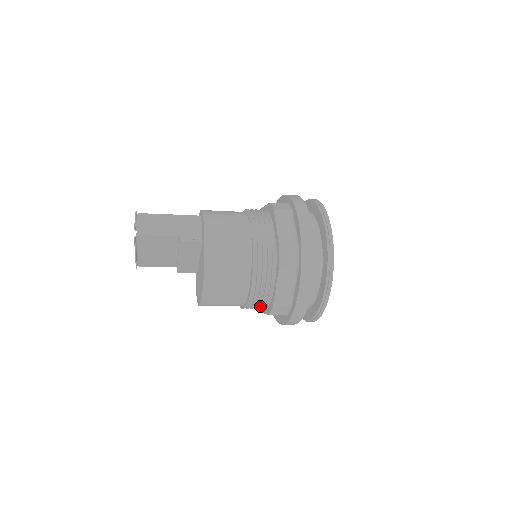
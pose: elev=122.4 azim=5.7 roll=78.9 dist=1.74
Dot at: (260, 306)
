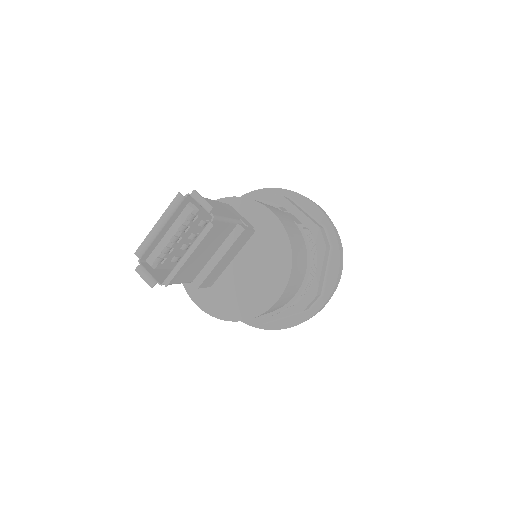
Dot at: occluded
